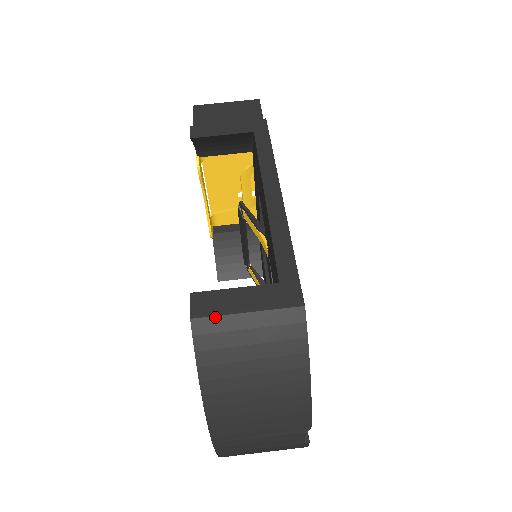
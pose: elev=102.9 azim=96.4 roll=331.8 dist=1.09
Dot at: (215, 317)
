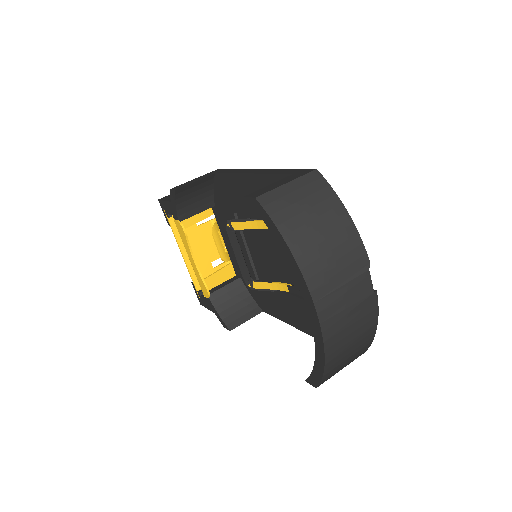
Dot at: (269, 192)
